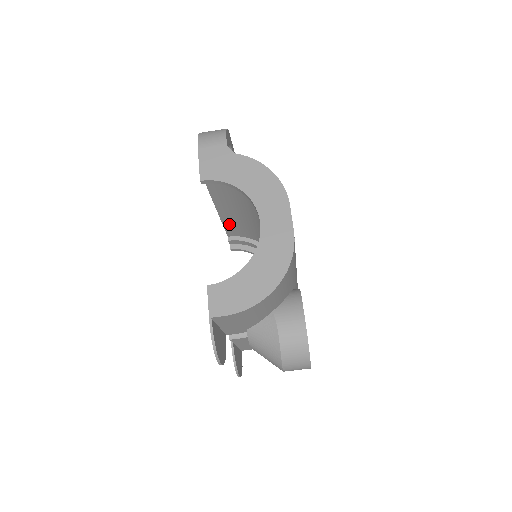
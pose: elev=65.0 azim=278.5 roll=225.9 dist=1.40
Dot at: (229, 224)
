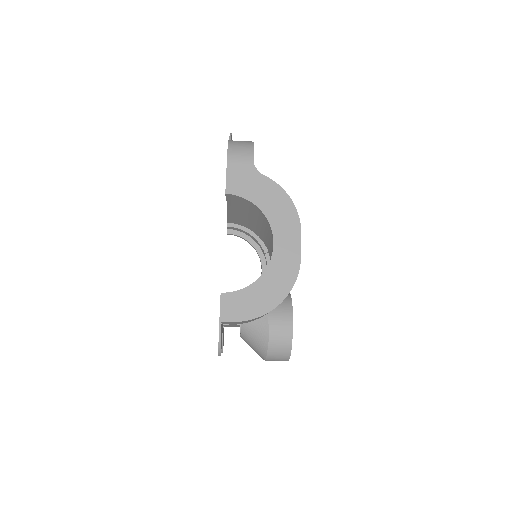
Dot at: (233, 216)
